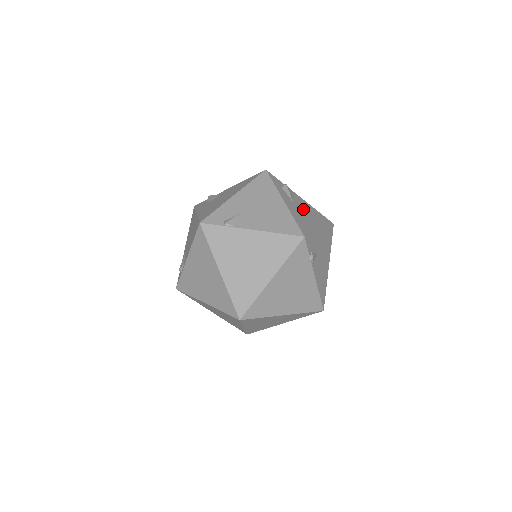
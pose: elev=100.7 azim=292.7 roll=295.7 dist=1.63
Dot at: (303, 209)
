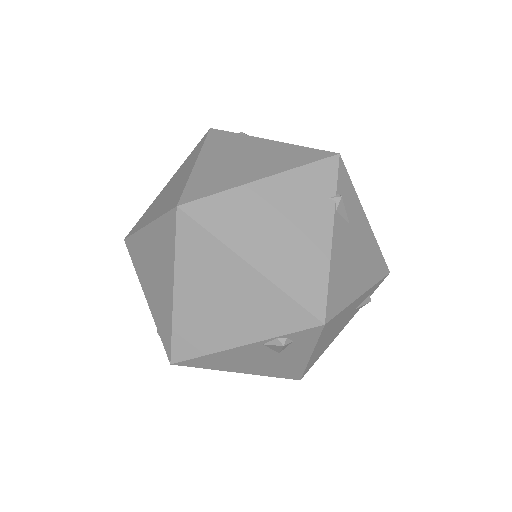
Dot at: occluded
